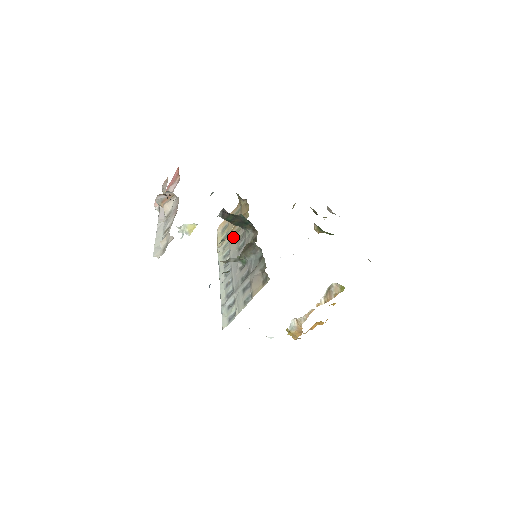
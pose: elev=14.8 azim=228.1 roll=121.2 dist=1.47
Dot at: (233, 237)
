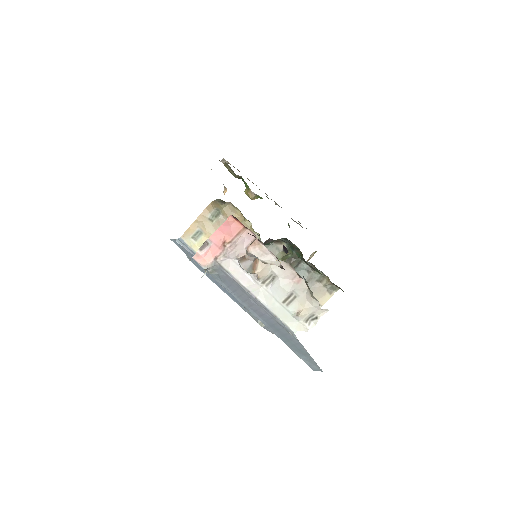
Dot at: occluded
